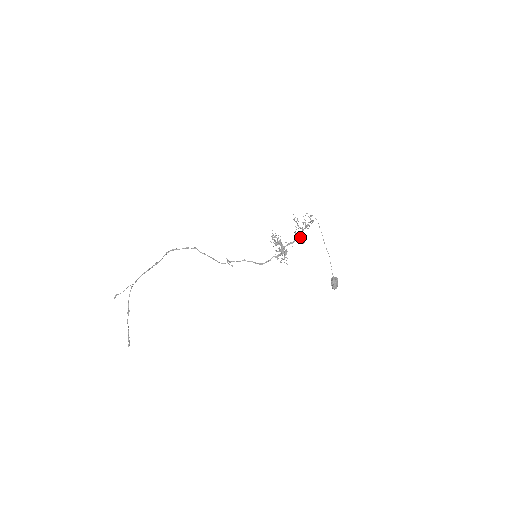
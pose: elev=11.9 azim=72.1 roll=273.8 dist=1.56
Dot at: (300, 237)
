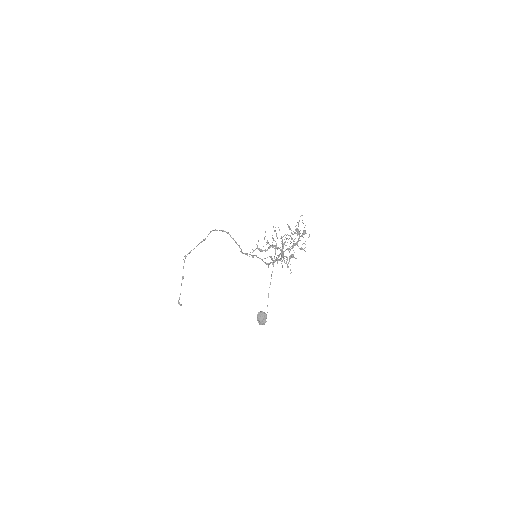
Dot at: (292, 246)
